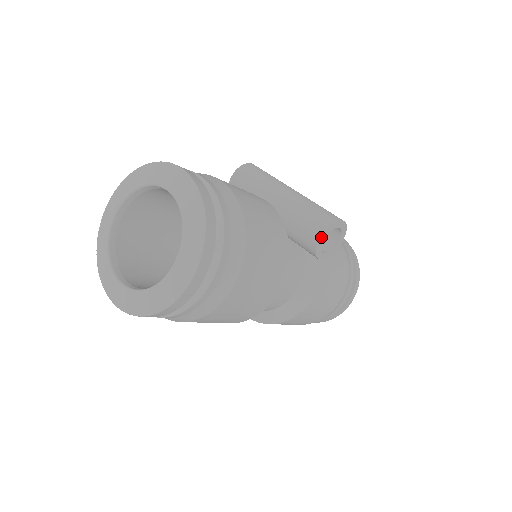
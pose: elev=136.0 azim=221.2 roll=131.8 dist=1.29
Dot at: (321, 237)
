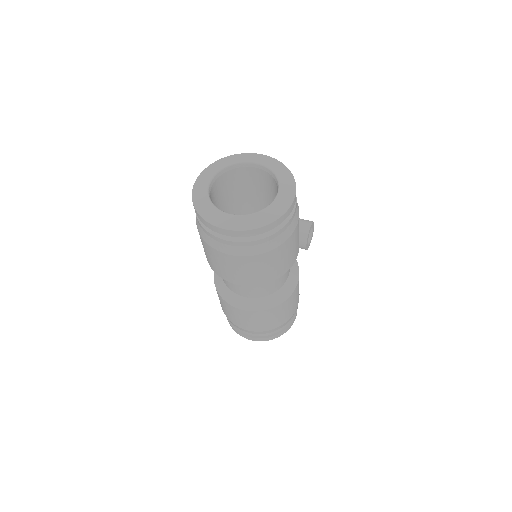
Dot at: (310, 227)
